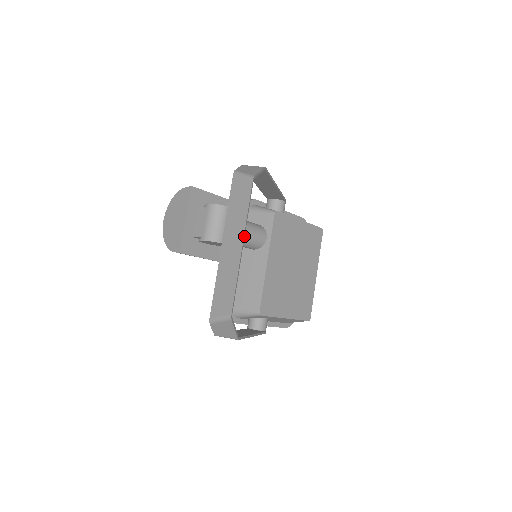
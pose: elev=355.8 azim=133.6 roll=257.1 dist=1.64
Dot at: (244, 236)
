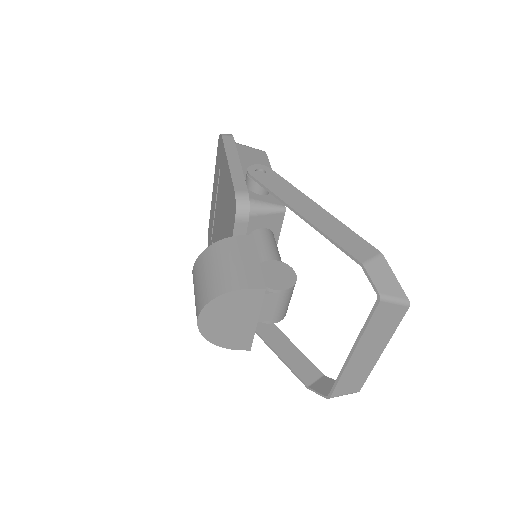
Dot at: (384, 346)
